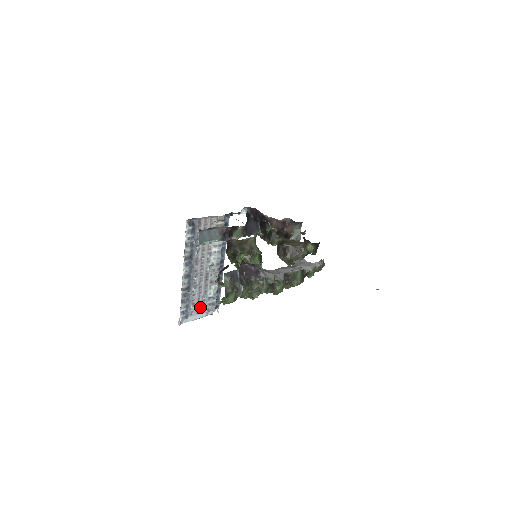
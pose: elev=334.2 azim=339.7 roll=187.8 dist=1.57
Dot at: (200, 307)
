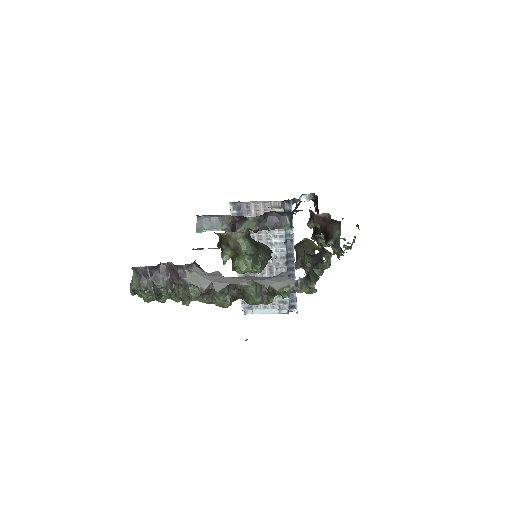
Dot at: occluded
